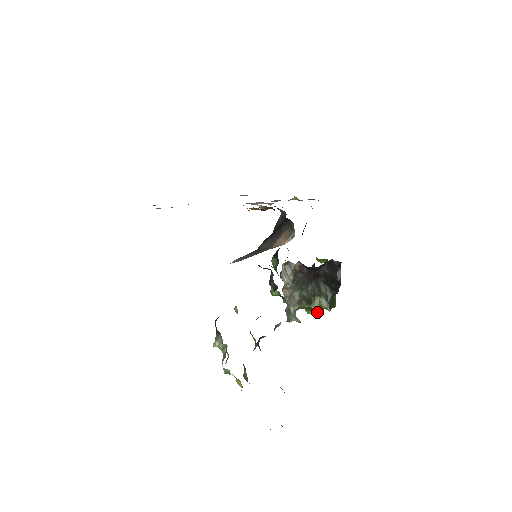
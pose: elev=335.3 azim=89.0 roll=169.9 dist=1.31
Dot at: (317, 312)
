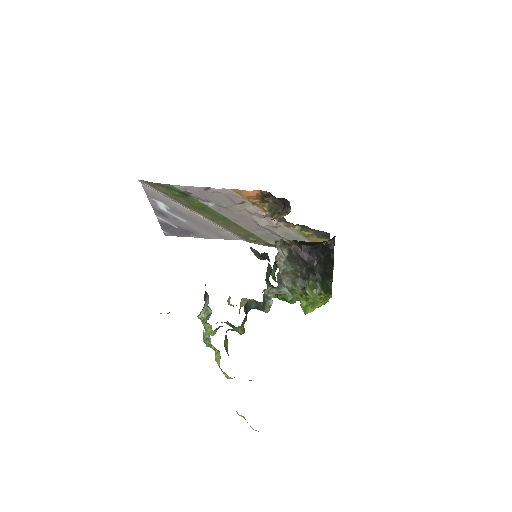
Dot at: (311, 297)
